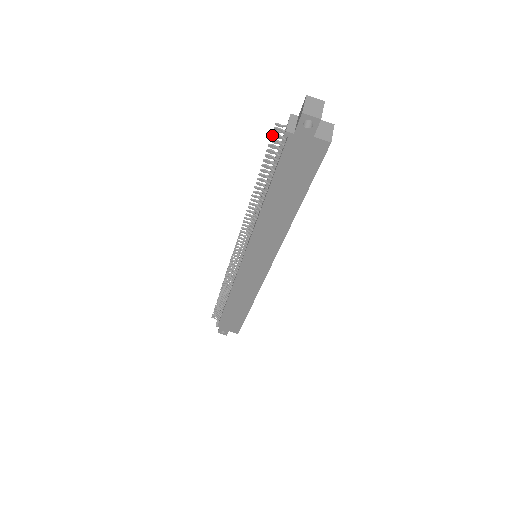
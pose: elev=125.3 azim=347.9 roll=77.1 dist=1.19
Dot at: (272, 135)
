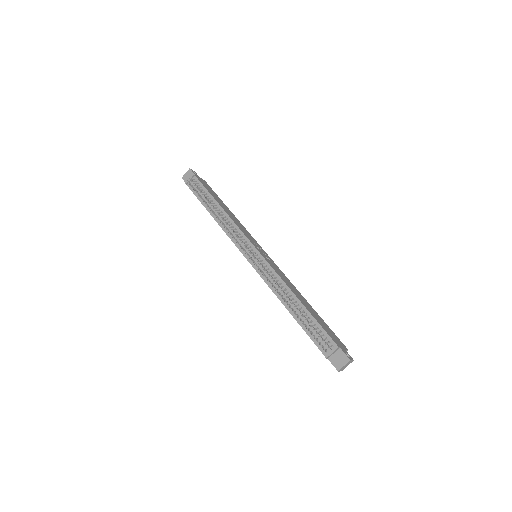
Dot at: occluded
